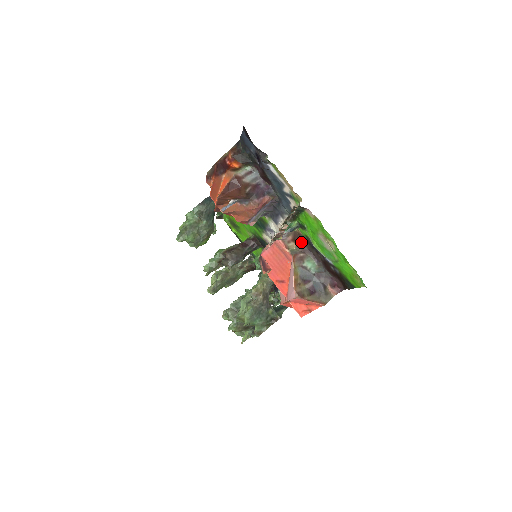
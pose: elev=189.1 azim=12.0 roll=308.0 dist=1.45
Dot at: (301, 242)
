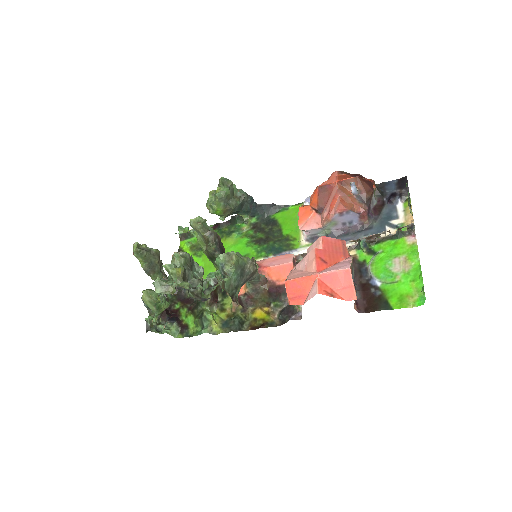
Dot at: (353, 262)
